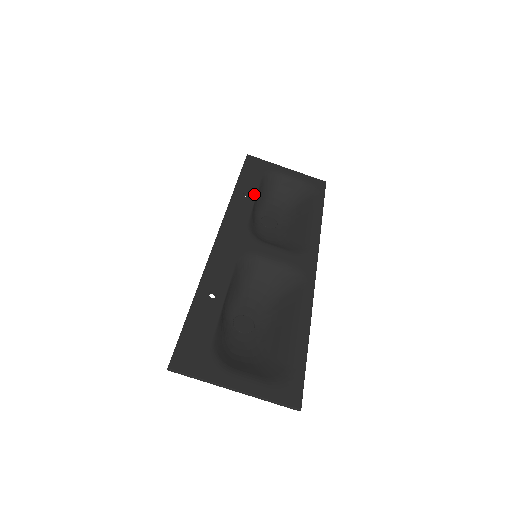
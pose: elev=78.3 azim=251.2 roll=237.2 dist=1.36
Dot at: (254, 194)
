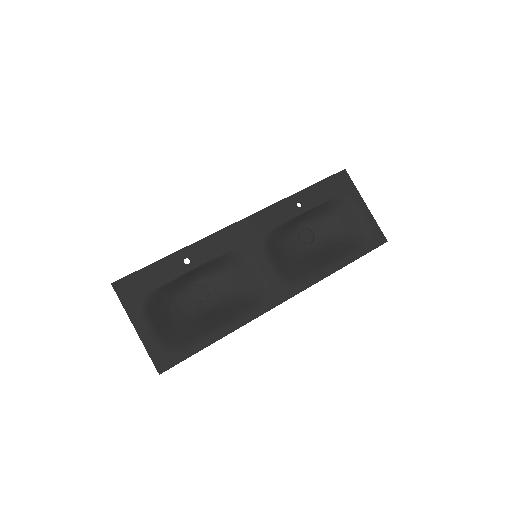
Dot at: (307, 208)
